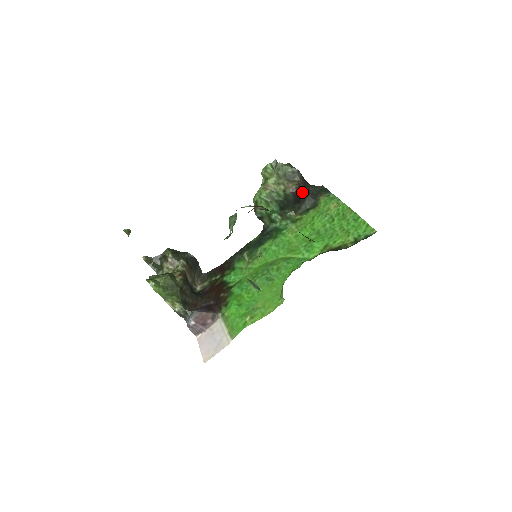
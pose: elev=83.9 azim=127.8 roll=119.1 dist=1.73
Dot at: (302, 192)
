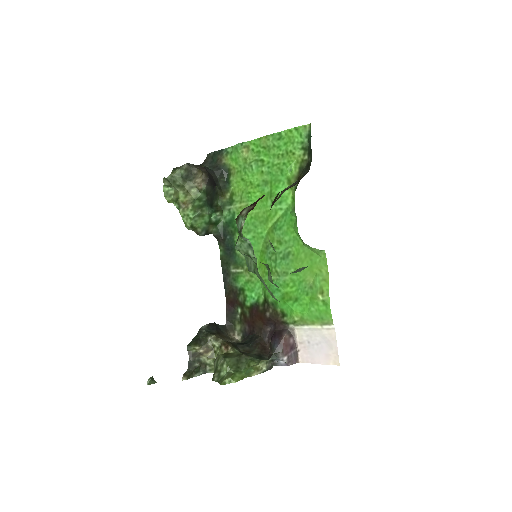
Dot at: (210, 175)
